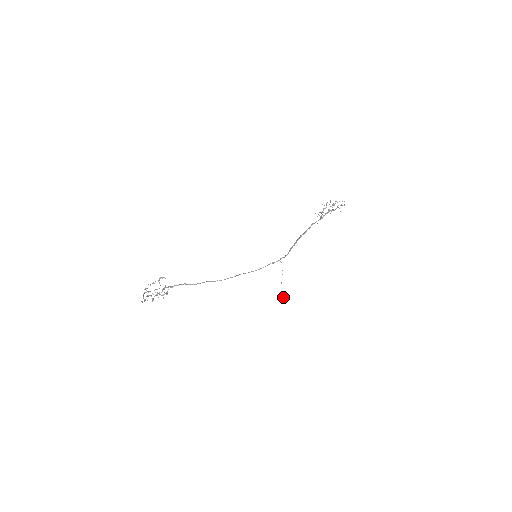
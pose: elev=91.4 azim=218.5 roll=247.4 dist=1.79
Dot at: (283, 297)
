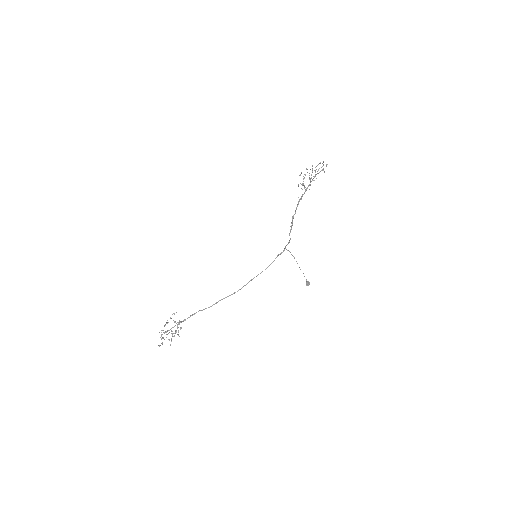
Dot at: (309, 283)
